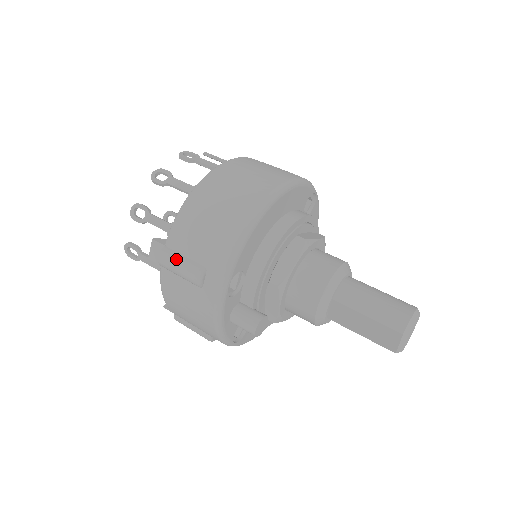
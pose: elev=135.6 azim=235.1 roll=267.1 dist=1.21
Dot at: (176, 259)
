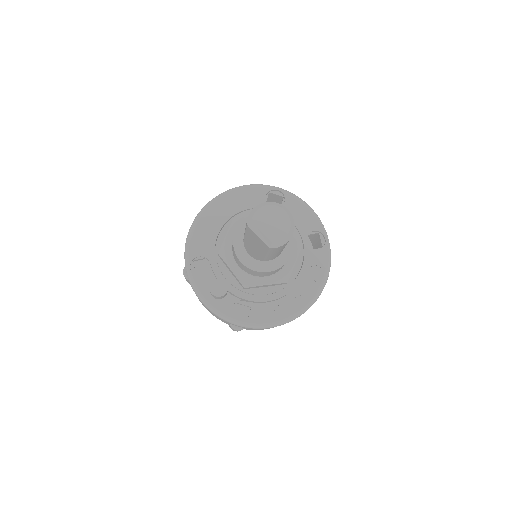
Dot at: occluded
